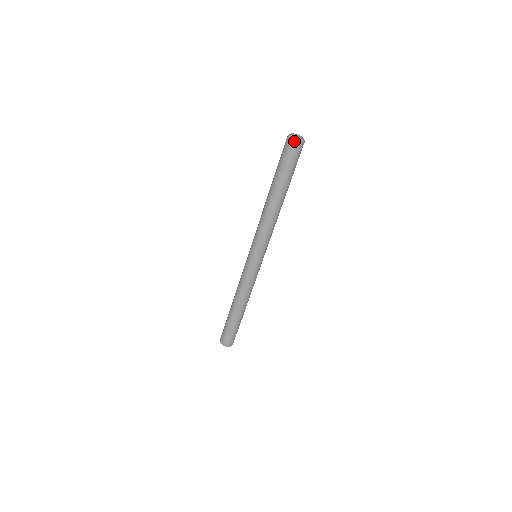
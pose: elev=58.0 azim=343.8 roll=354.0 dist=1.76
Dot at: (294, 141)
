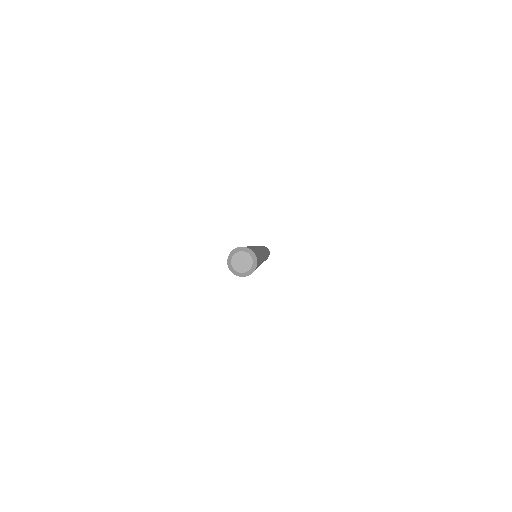
Dot at: occluded
